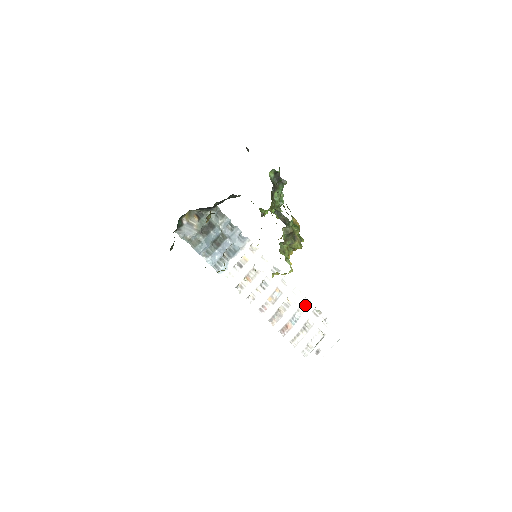
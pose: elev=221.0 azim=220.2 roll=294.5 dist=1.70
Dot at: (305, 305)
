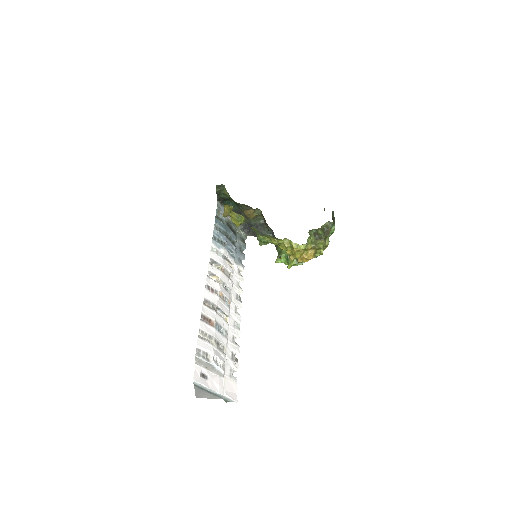
Dot at: (233, 340)
